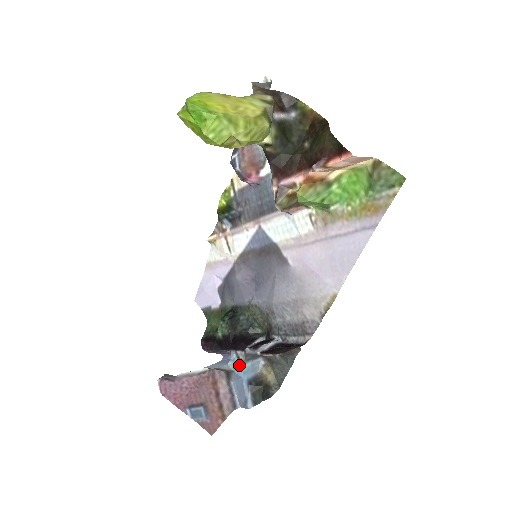
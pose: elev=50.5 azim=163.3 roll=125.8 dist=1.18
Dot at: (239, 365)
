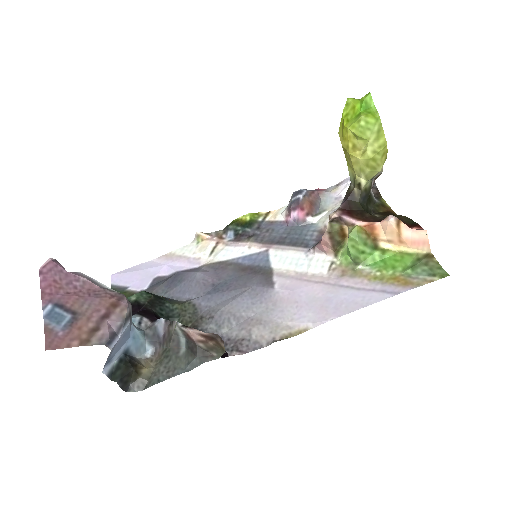
Dot at: (136, 327)
